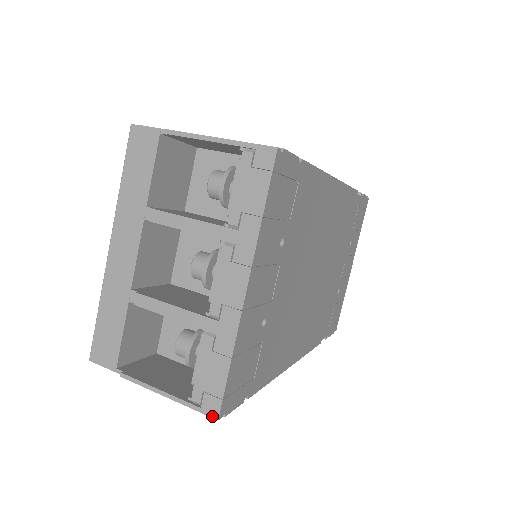
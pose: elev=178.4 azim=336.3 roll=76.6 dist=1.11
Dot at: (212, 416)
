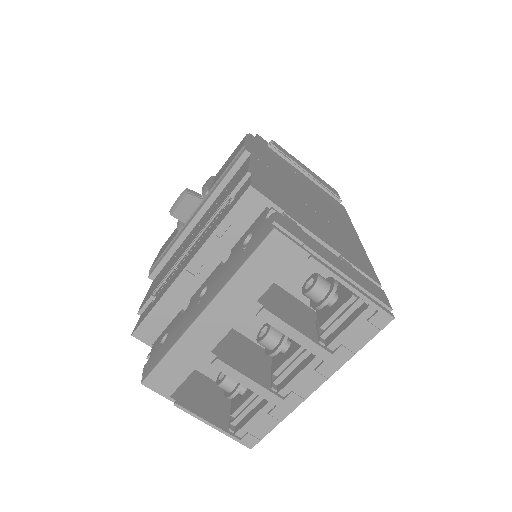
Dot at: (247, 446)
